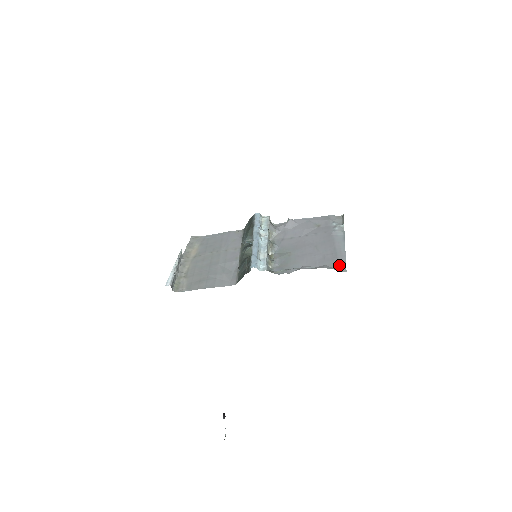
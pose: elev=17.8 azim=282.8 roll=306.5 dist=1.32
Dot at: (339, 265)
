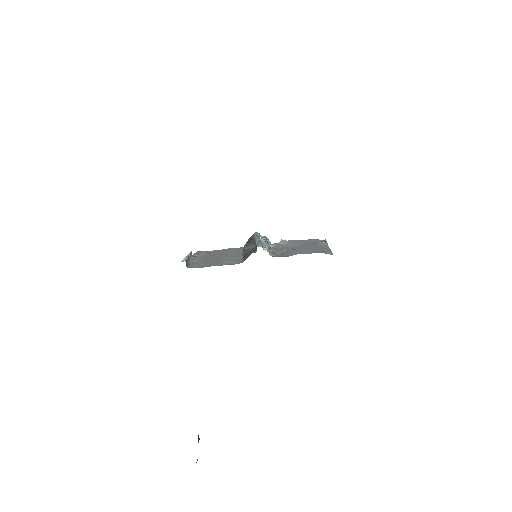
Dot at: (327, 252)
